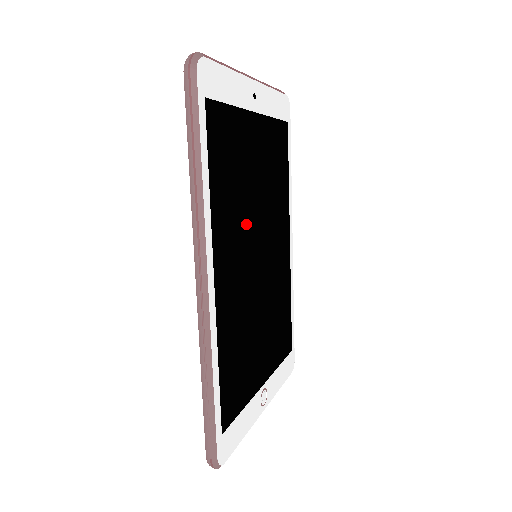
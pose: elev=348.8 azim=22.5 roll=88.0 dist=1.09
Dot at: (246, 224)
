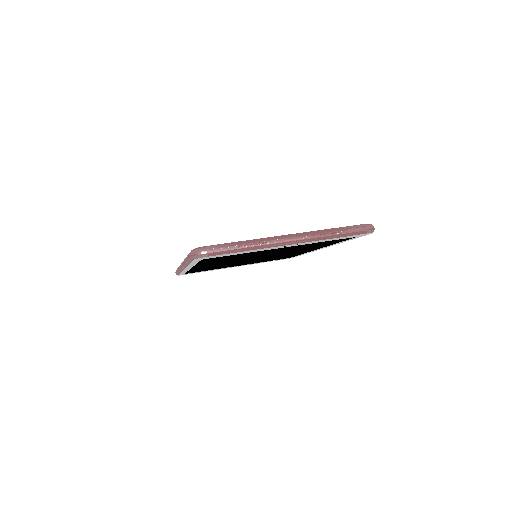
Dot at: (242, 259)
